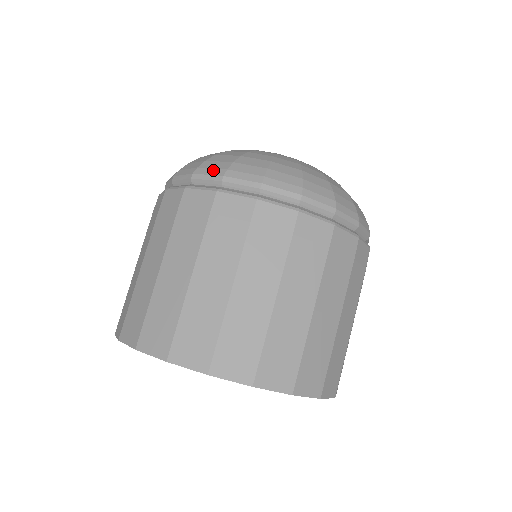
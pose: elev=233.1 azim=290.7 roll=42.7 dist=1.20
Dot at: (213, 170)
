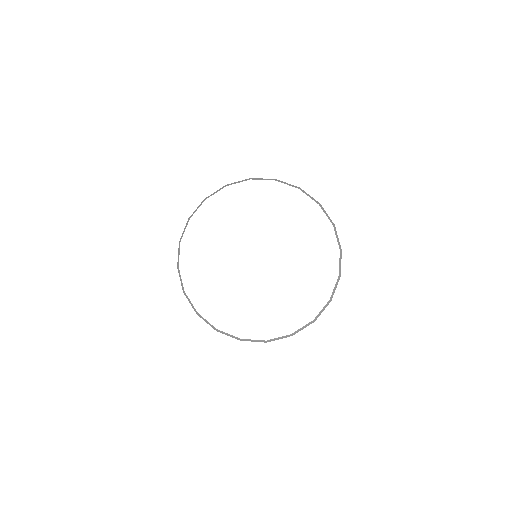
Dot at: occluded
